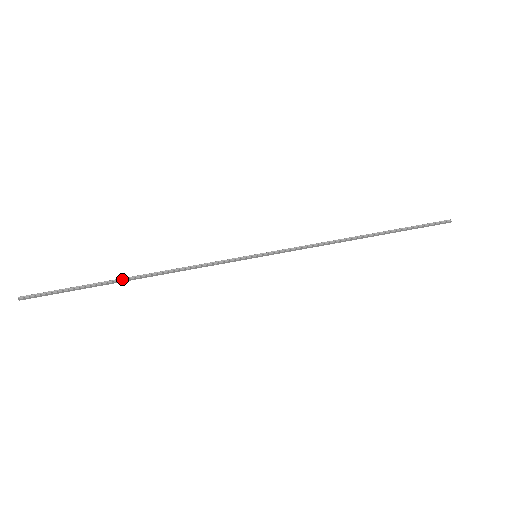
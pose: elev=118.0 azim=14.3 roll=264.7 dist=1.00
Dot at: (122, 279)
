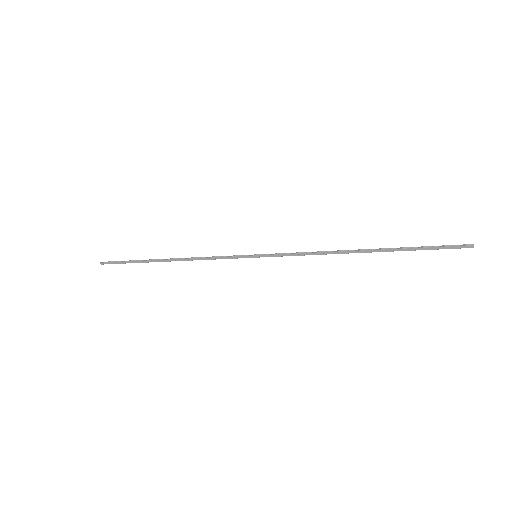
Dot at: (159, 259)
